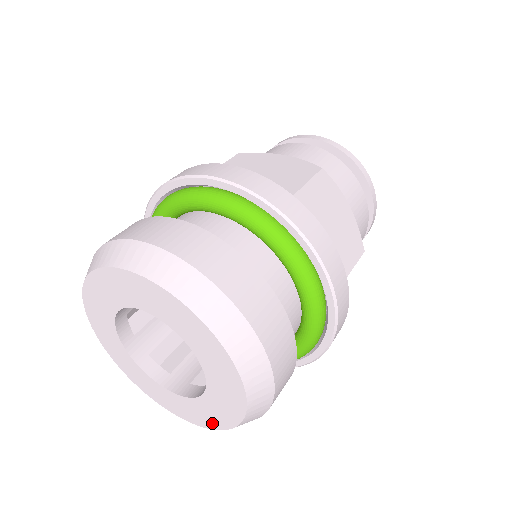
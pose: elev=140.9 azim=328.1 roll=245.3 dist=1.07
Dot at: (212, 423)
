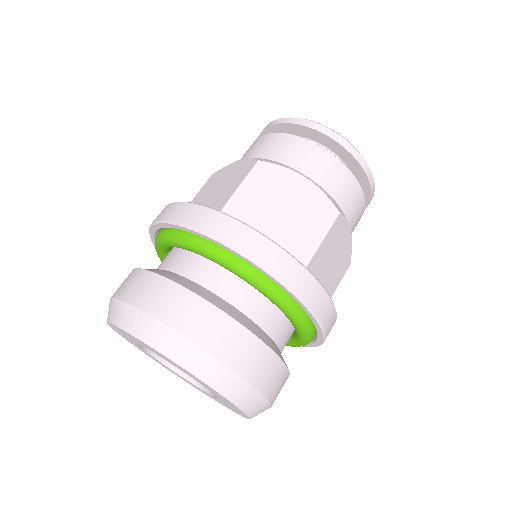
Dot at: (242, 414)
